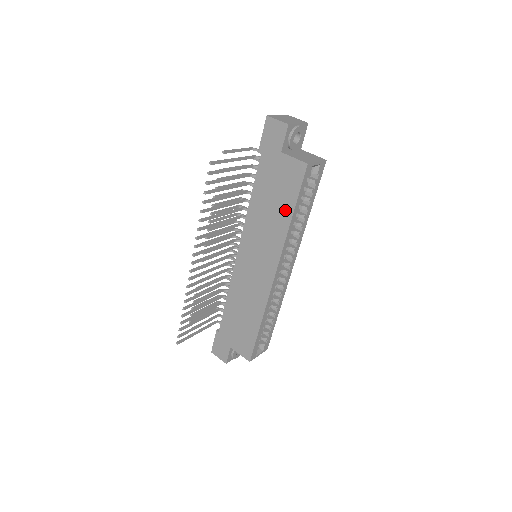
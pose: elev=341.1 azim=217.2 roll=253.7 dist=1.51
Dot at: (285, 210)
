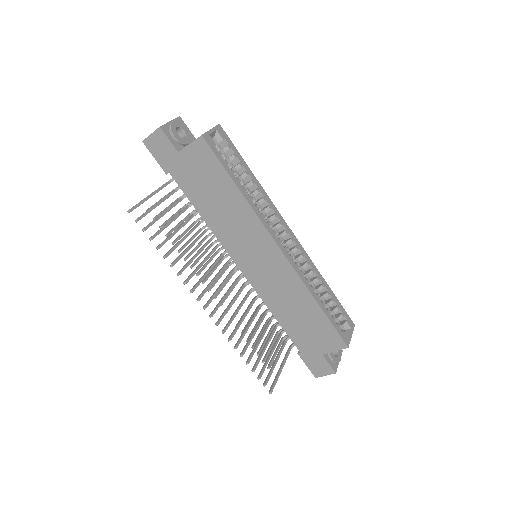
Dot at: (228, 190)
